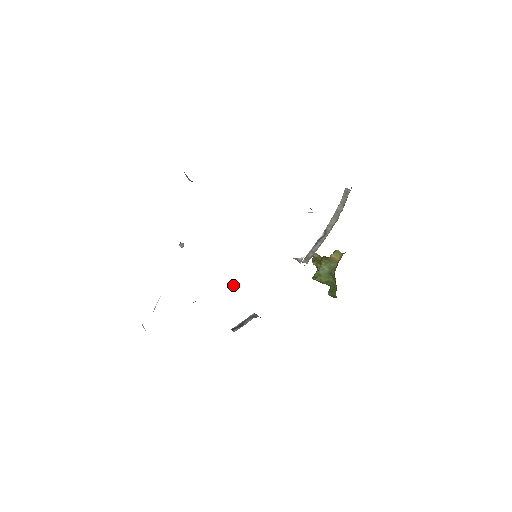
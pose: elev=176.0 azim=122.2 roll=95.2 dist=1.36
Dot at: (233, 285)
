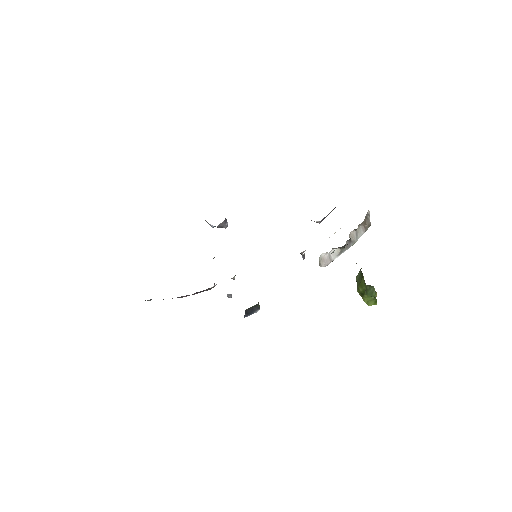
Dot at: (234, 279)
